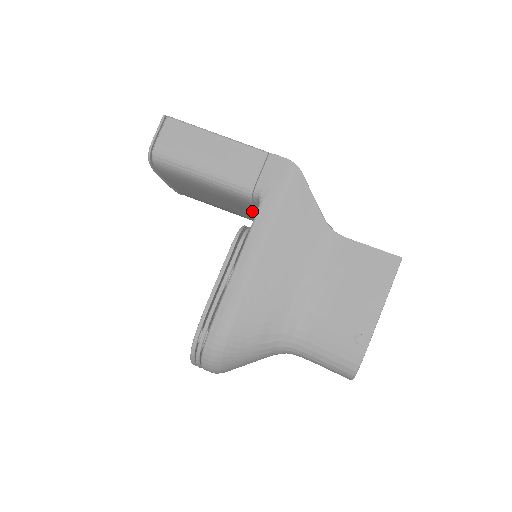
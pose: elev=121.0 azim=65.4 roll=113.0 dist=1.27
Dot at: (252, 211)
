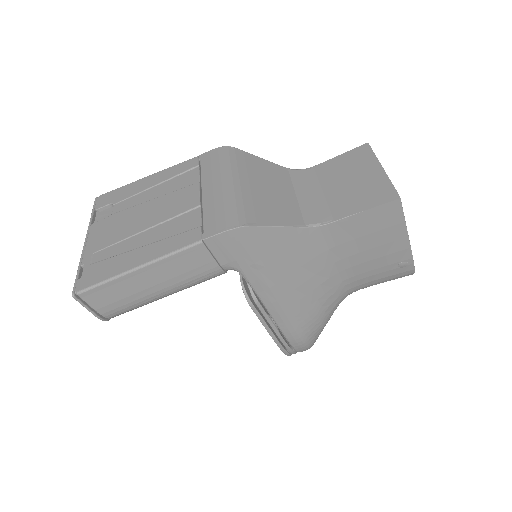
Dot at: occluded
